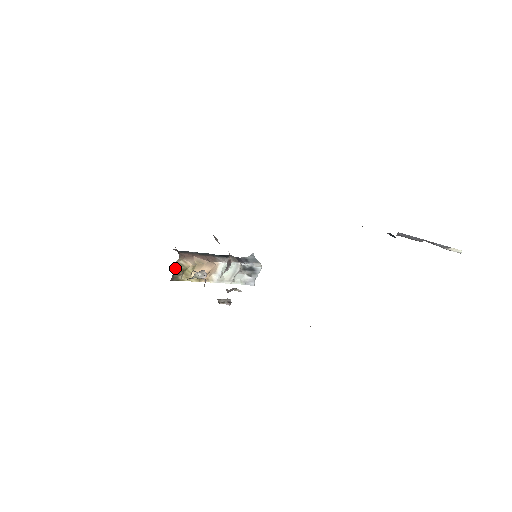
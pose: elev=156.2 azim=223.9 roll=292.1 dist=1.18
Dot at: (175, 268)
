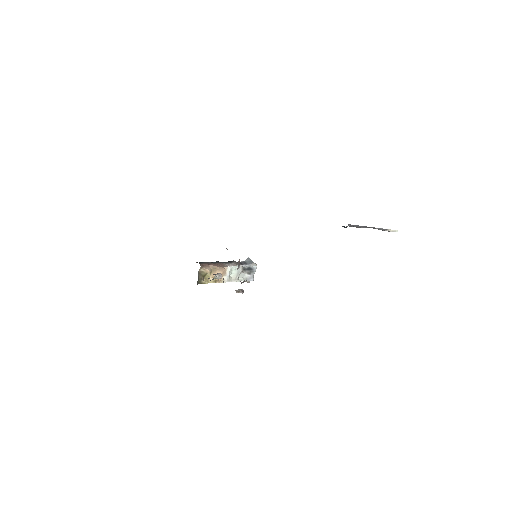
Dot at: (198, 275)
